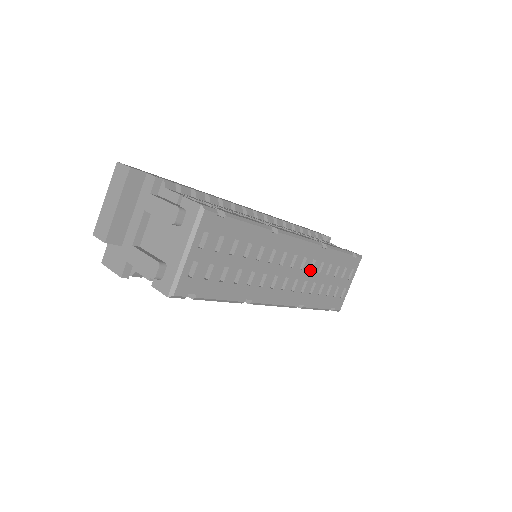
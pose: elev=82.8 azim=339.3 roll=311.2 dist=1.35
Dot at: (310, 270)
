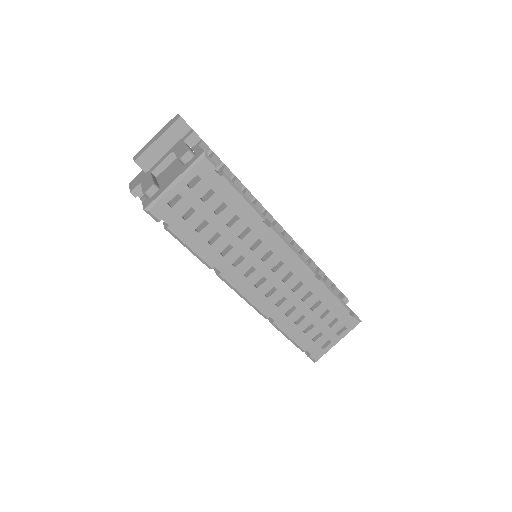
Dot at: (294, 291)
